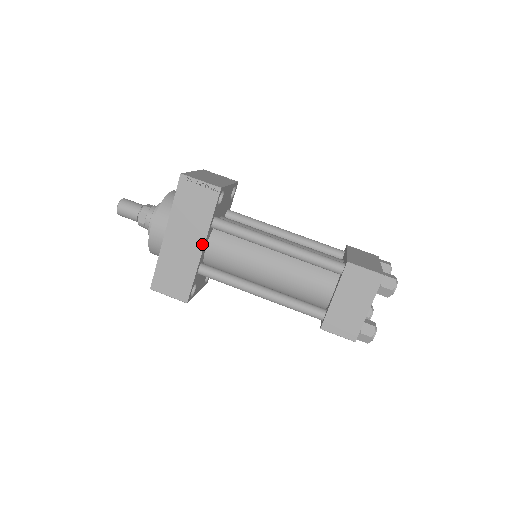
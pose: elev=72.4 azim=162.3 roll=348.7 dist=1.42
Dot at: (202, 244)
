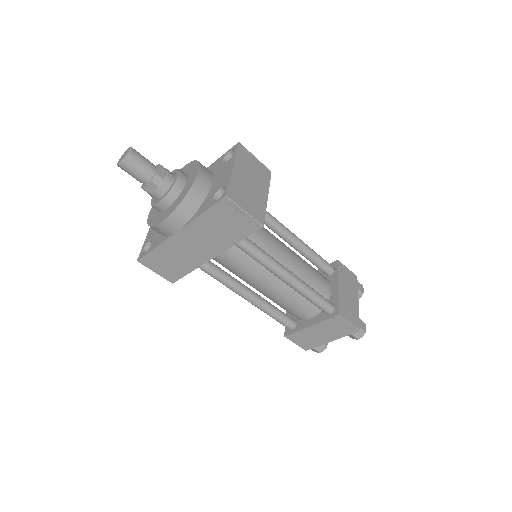
Dot at: (214, 255)
